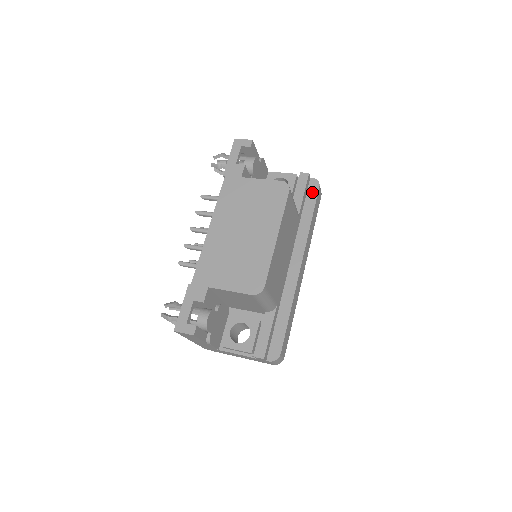
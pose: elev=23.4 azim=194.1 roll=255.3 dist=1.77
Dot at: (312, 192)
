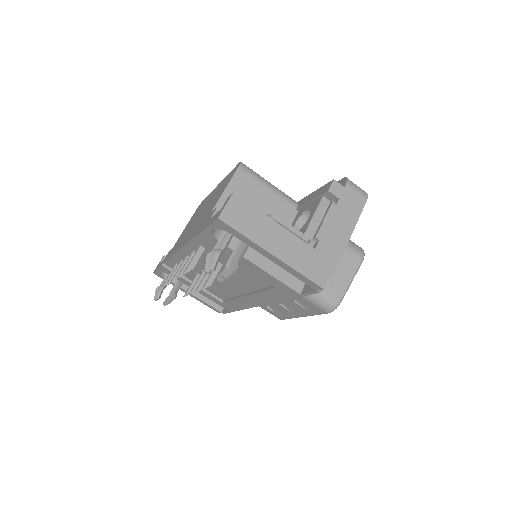
Dot at: occluded
